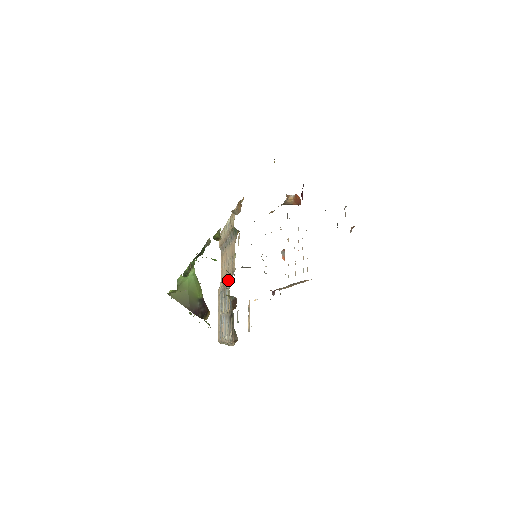
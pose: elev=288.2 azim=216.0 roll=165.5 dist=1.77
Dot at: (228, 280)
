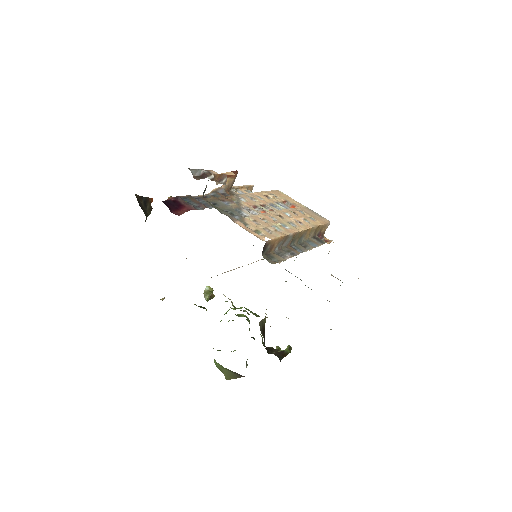
Dot at: occluded
